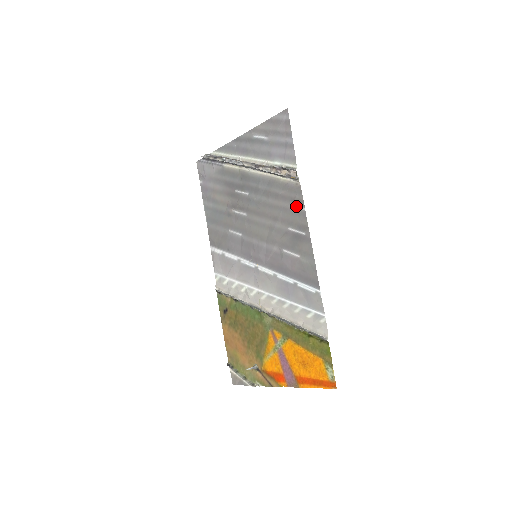
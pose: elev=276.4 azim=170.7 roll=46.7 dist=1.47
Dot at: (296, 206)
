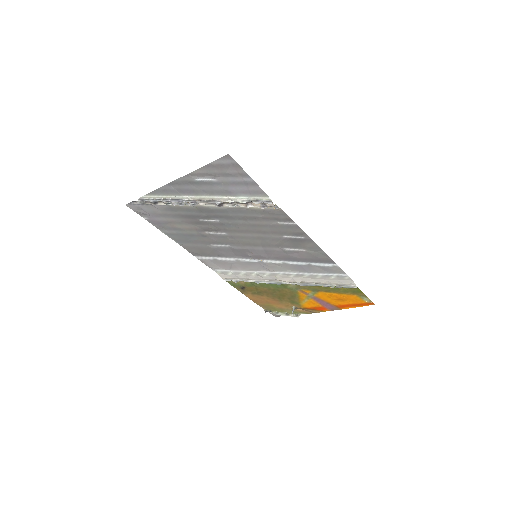
Dot at: (284, 223)
